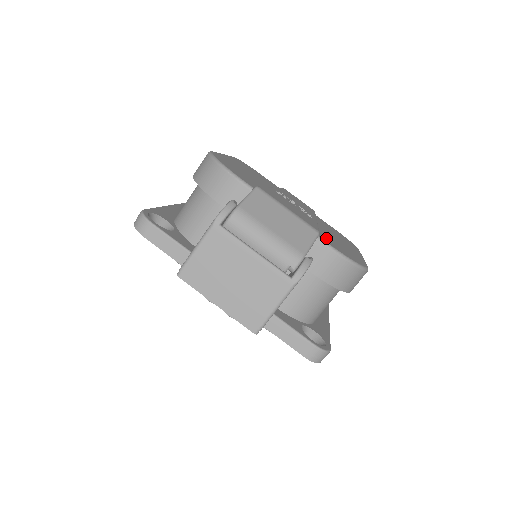
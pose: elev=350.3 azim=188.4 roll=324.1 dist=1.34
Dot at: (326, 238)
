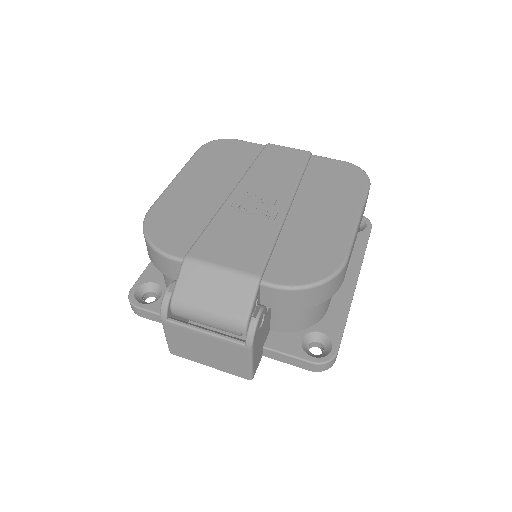
Dot at: (281, 261)
